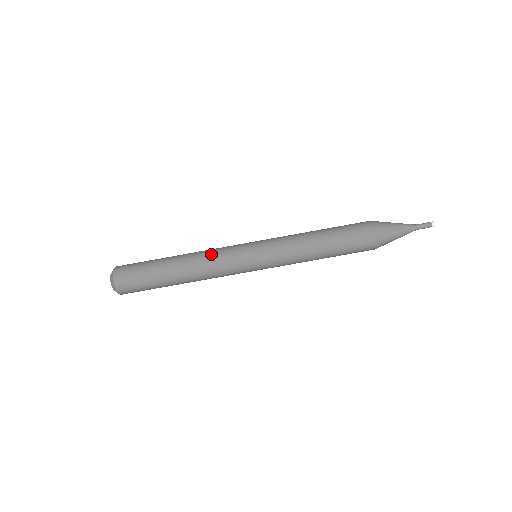
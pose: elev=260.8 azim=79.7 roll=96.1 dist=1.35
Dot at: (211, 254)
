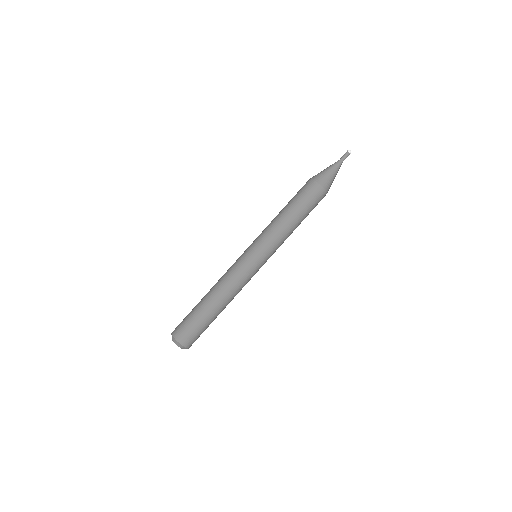
Dot at: (234, 283)
